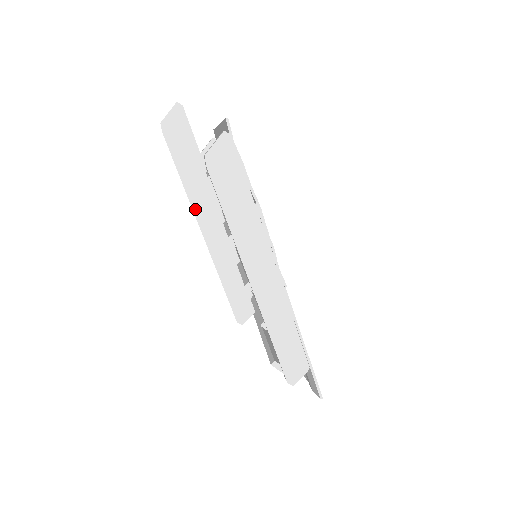
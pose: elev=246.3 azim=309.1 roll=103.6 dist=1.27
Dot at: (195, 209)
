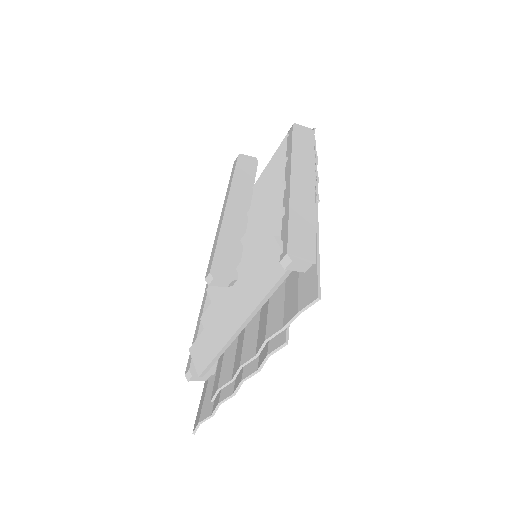
Dot at: (231, 192)
